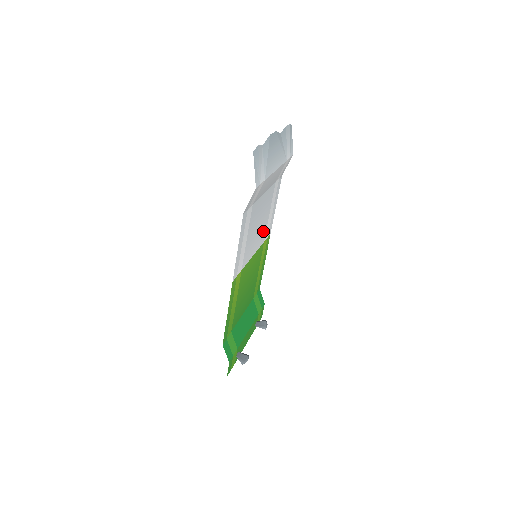
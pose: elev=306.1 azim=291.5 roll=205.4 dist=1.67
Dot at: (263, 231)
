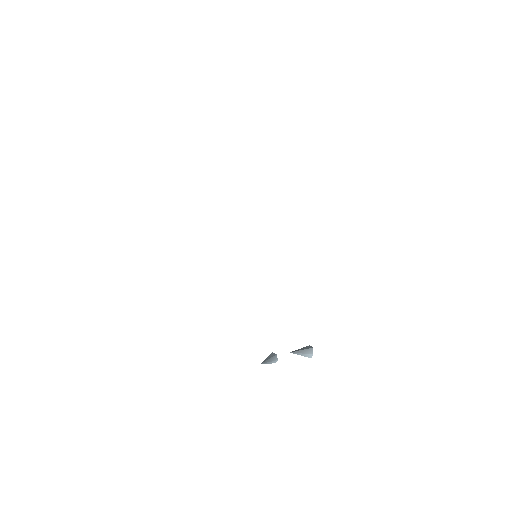
Dot at: occluded
